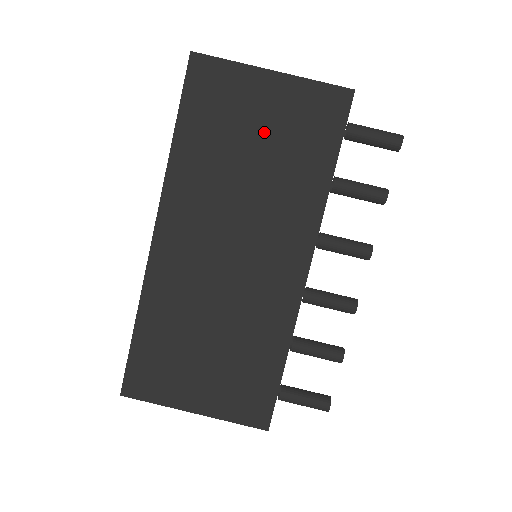
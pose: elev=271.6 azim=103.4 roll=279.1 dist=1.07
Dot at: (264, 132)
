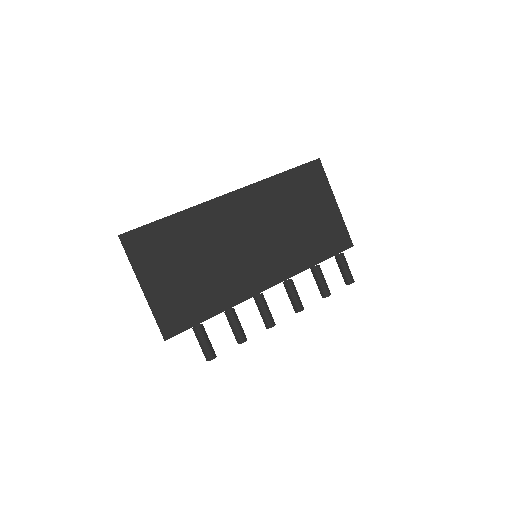
Dot at: (311, 217)
